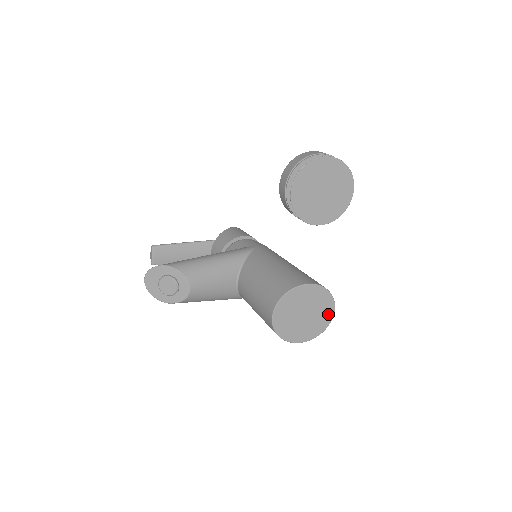
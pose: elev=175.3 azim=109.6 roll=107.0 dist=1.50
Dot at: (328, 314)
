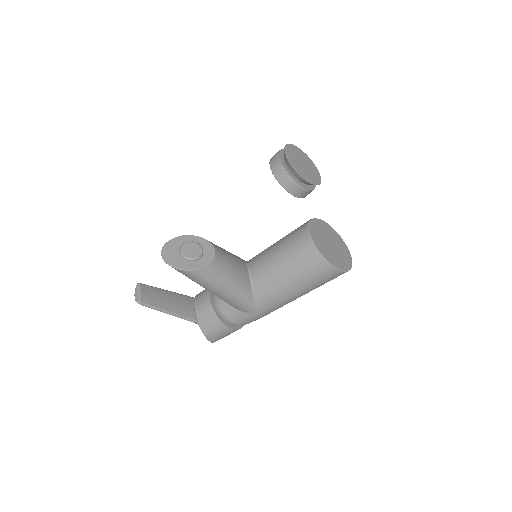
Dot at: (347, 253)
